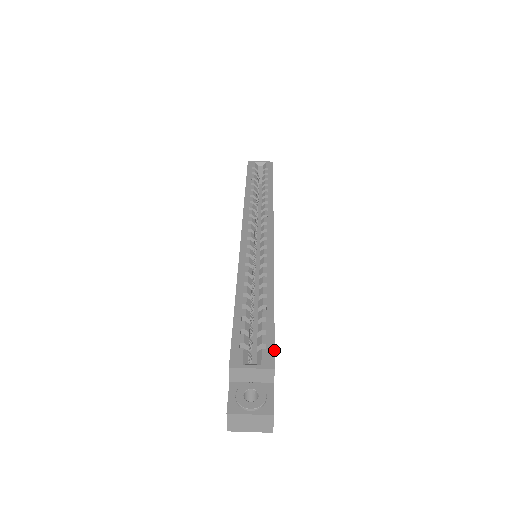
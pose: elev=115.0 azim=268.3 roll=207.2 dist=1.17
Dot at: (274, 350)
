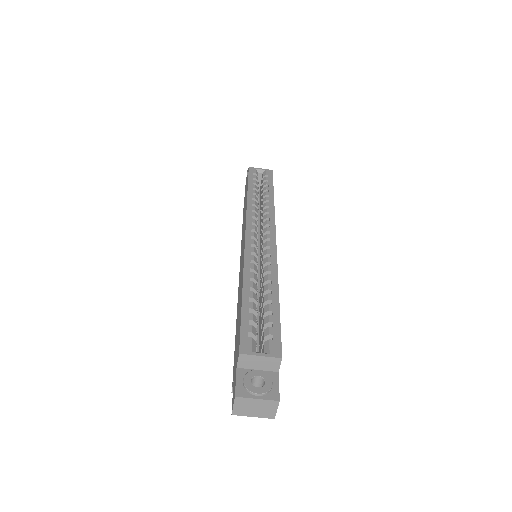
Dot at: occluded
